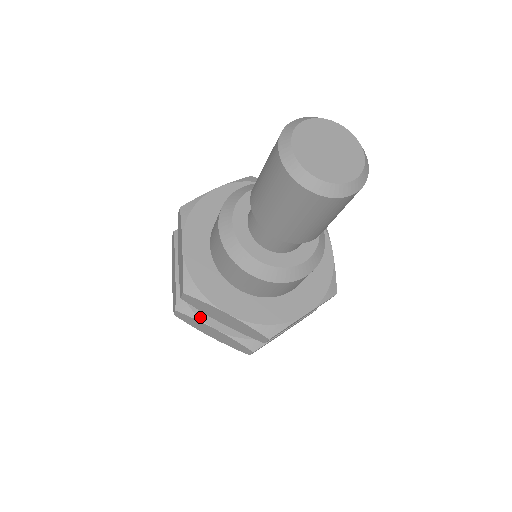
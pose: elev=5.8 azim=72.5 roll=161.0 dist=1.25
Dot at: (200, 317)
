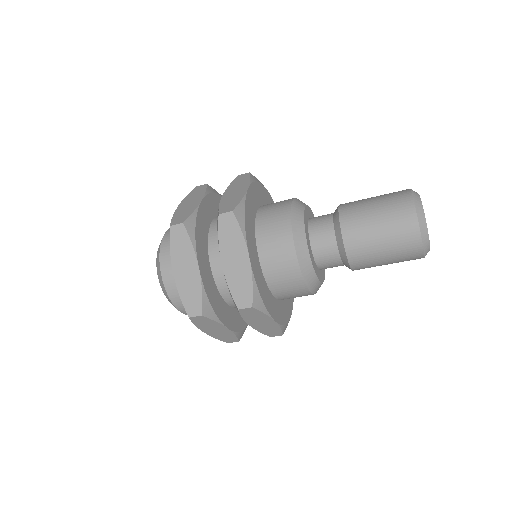
Dot at: (196, 247)
